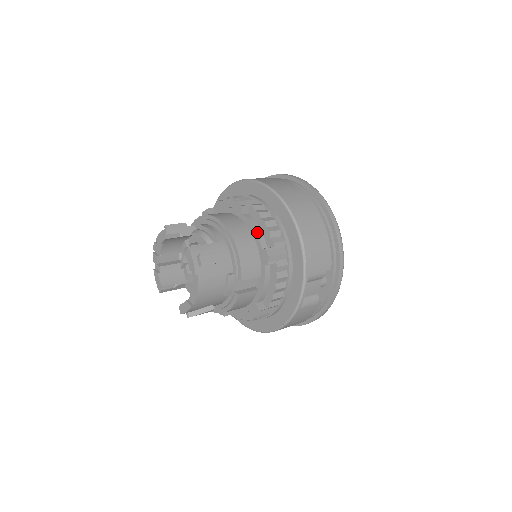
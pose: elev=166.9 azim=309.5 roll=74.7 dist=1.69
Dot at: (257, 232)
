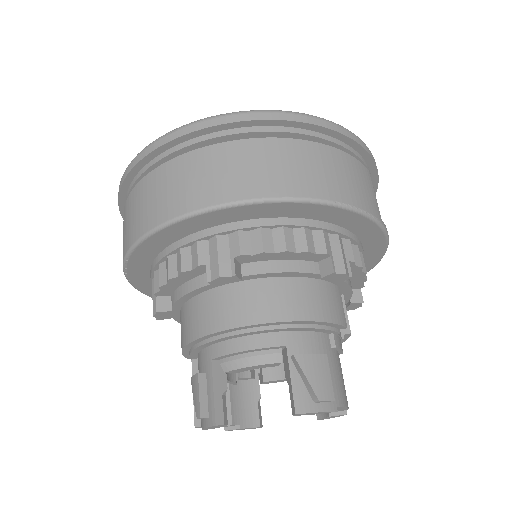
Dot at: (291, 270)
